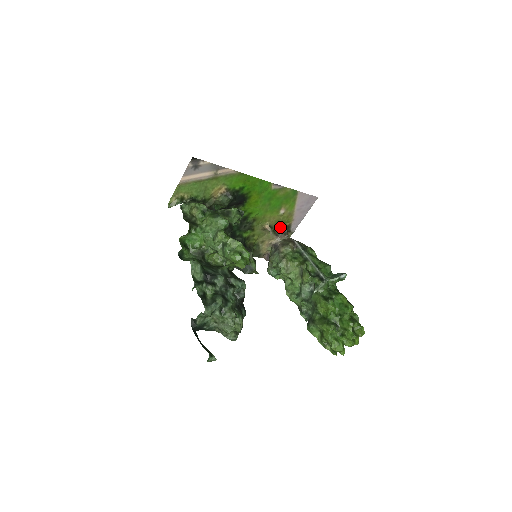
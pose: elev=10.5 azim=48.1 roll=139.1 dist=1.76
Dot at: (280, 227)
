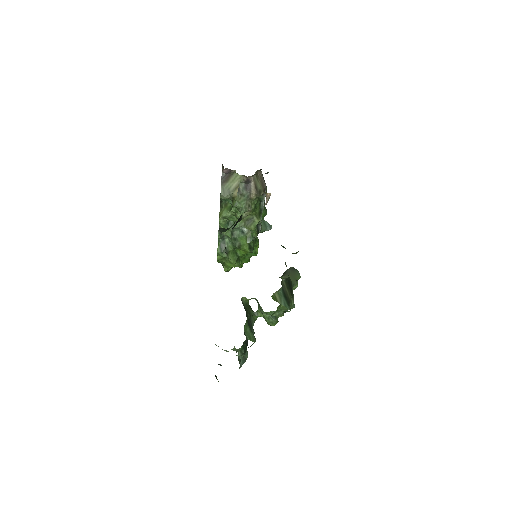
Dot at: occluded
